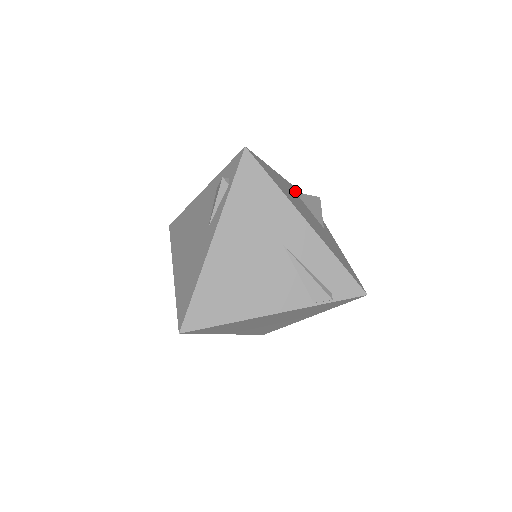
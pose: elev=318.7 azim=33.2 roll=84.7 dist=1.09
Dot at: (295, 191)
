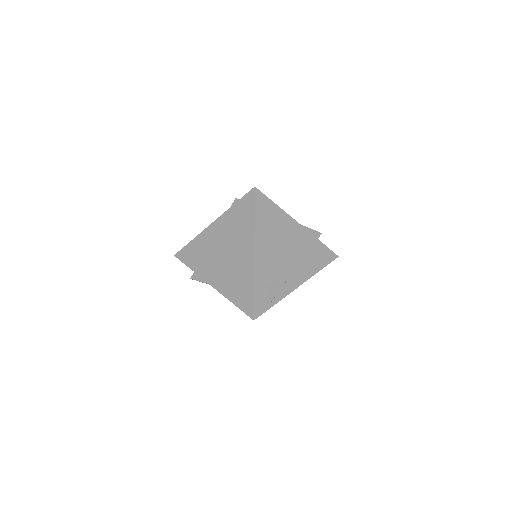
Dot at: occluded
